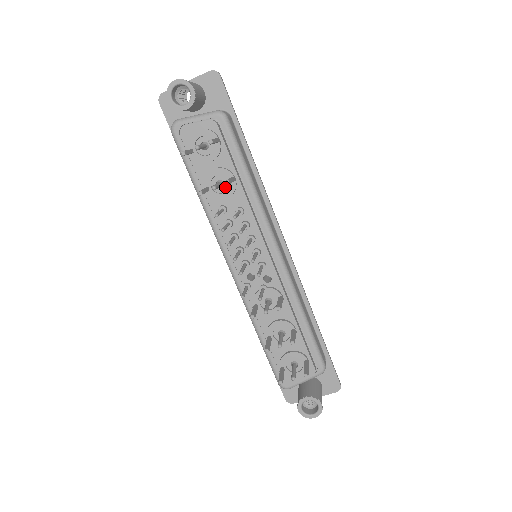
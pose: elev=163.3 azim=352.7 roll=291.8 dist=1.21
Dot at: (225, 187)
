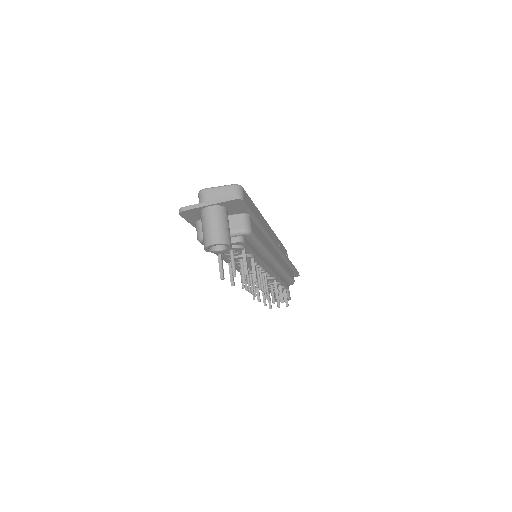
Dot at: occluded
